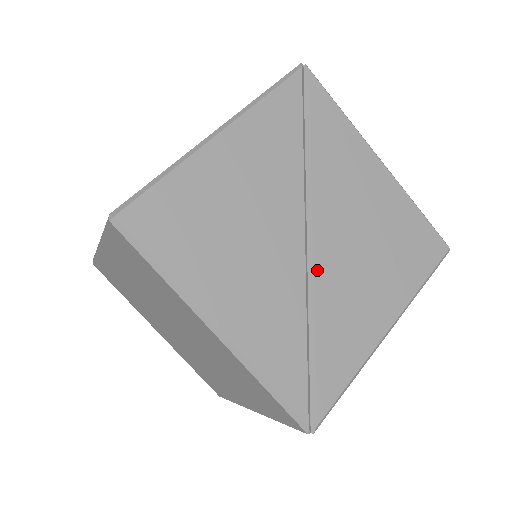
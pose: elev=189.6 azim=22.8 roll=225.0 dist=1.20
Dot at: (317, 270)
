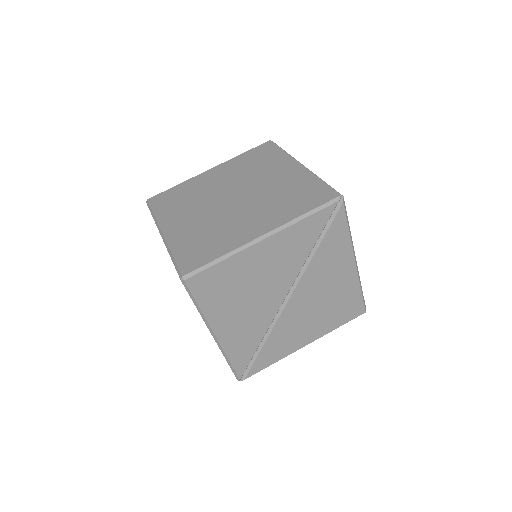
Dot at: (282, 316)
